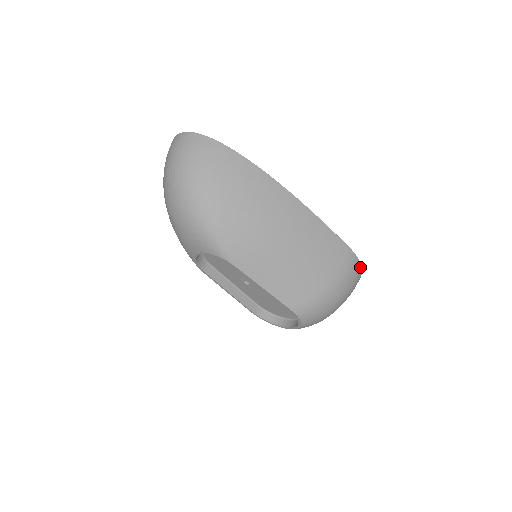
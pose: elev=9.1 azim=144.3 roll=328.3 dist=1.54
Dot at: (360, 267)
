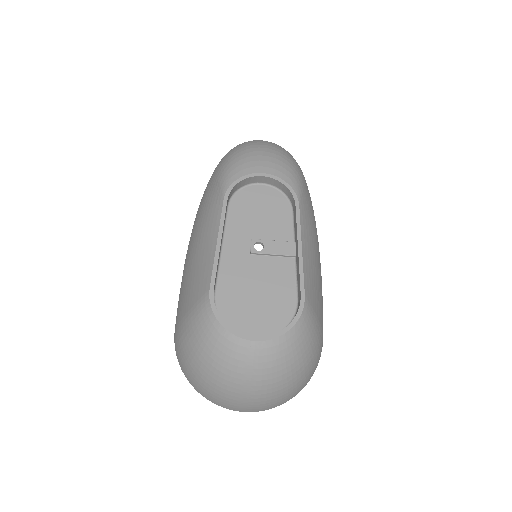
Dot at: occluded
